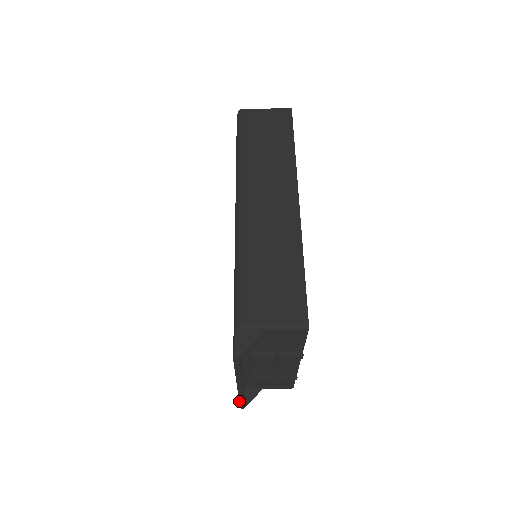
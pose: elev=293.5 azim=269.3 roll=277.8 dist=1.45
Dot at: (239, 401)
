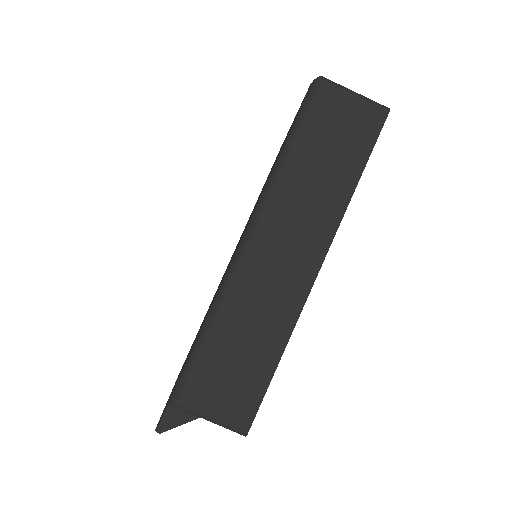
Dot at: occluded
